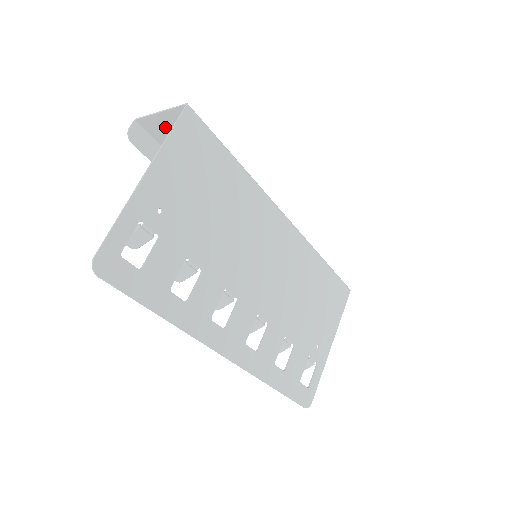
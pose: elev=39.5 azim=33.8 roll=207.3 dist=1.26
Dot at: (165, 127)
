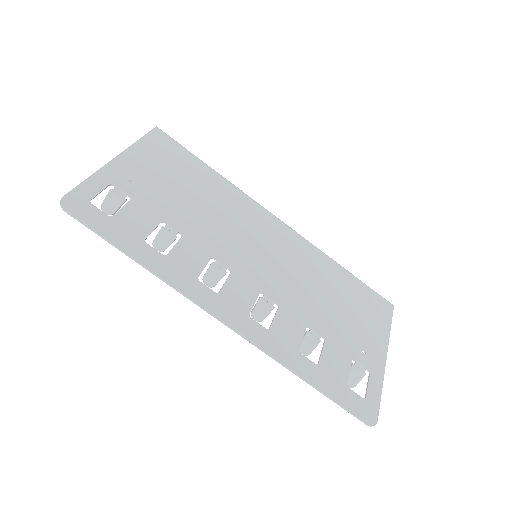
Dot at: occluded
